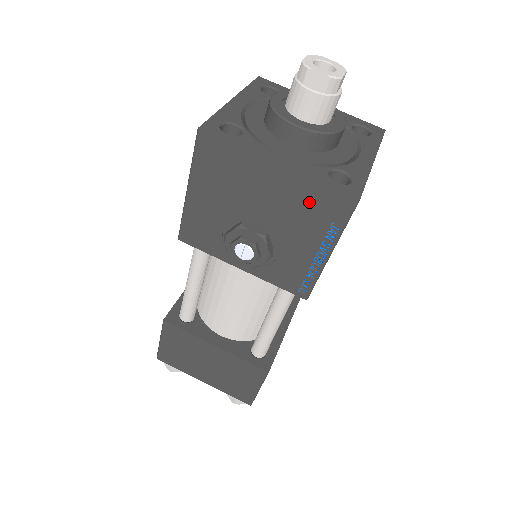
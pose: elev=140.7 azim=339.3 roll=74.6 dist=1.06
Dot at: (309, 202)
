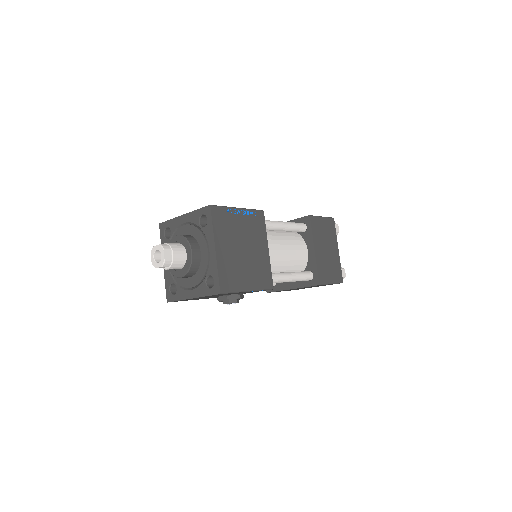
Dot at: occluded
